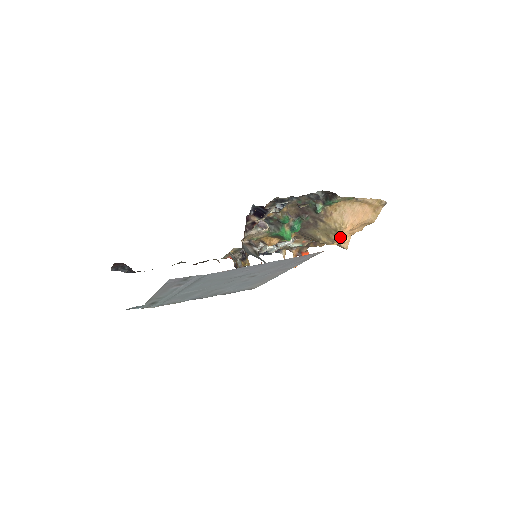
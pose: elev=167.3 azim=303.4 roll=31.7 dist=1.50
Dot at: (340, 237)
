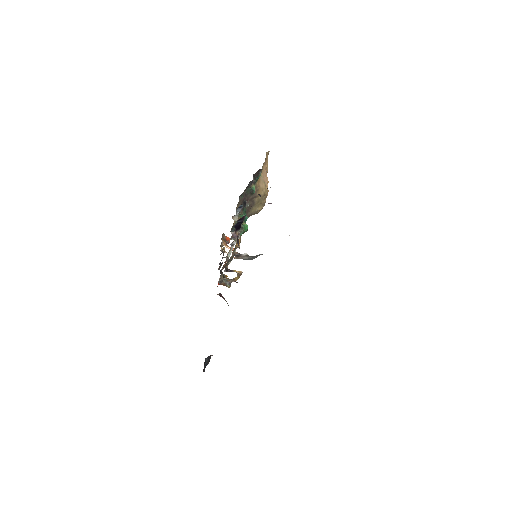
Dot at: occluded
